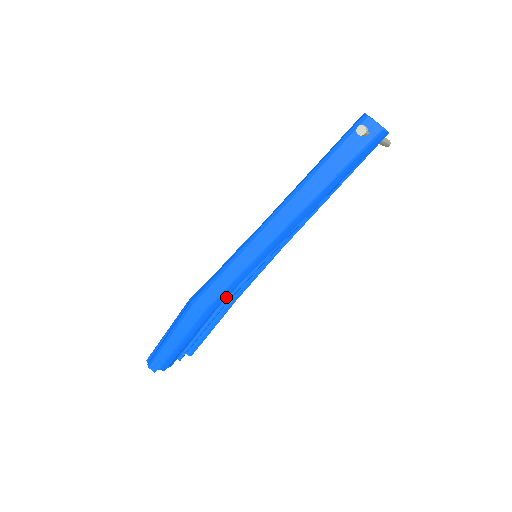
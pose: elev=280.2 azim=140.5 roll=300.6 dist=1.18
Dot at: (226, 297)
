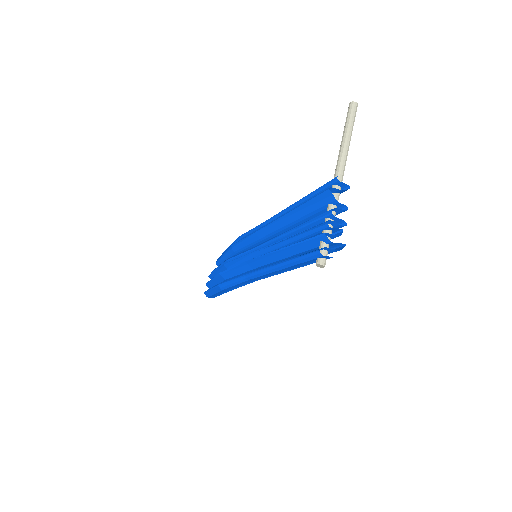
Dot at: occluded
